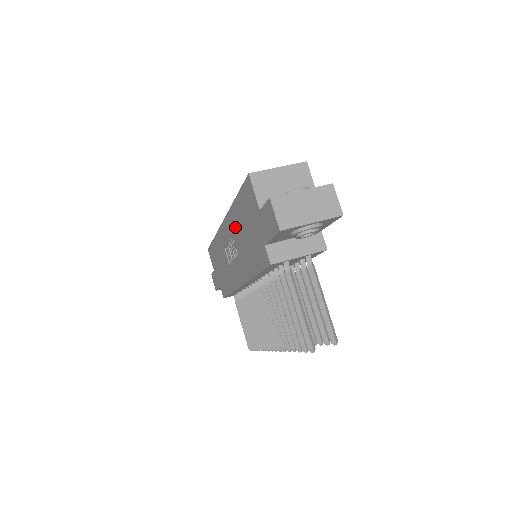
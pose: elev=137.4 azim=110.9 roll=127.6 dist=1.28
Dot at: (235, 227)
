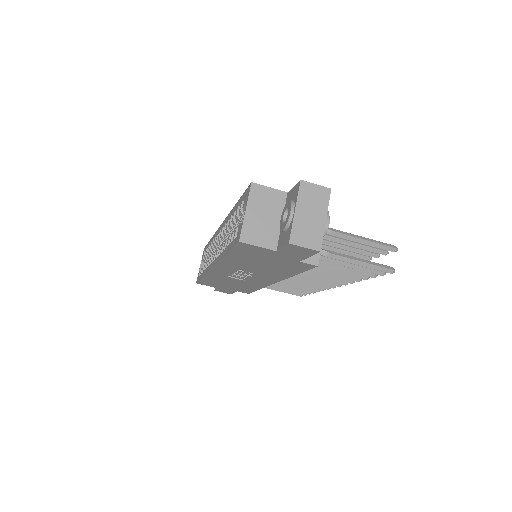
Dot at: (238, 266)
